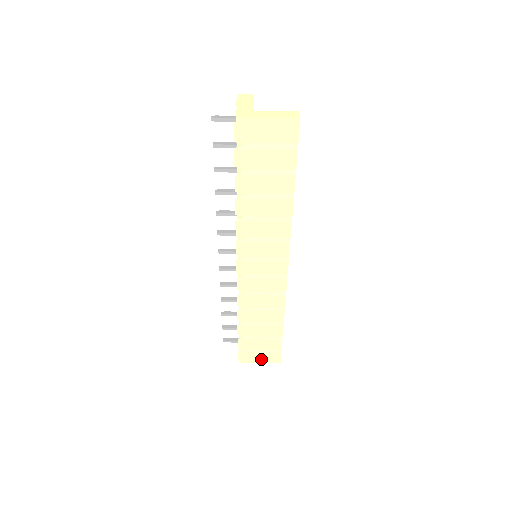
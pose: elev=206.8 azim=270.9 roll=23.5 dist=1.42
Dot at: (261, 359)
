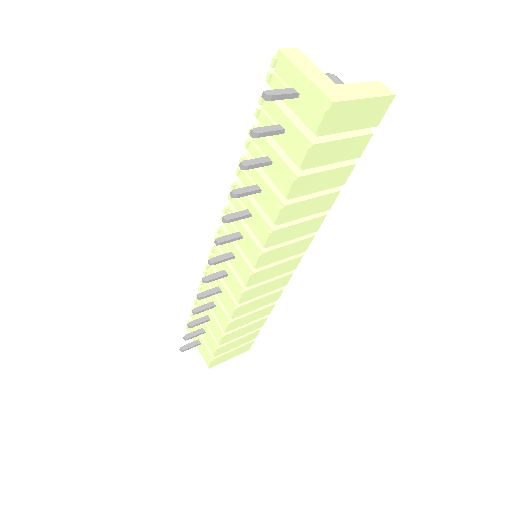
Dot at: (232, 355)
